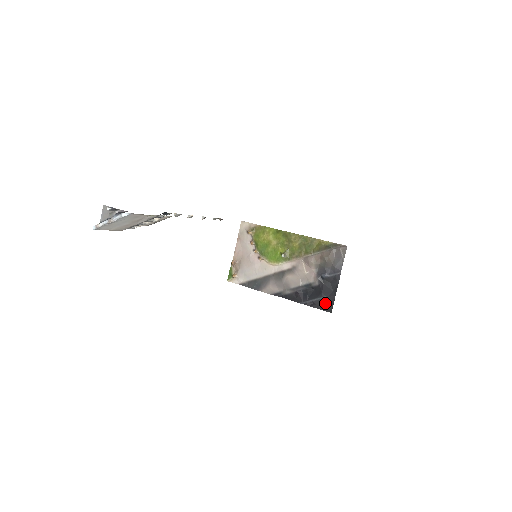
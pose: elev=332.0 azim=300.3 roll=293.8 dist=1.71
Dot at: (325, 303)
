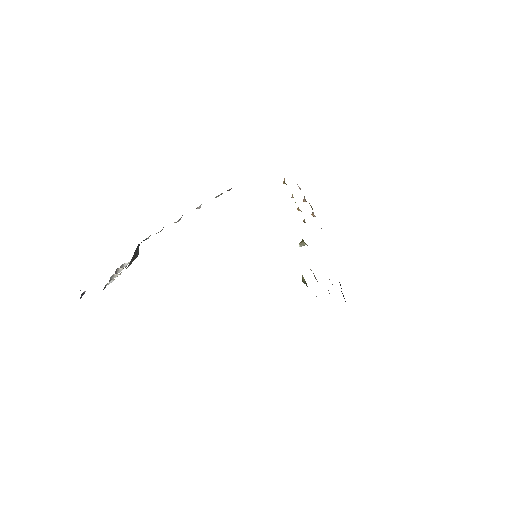
Dot at: occluded
